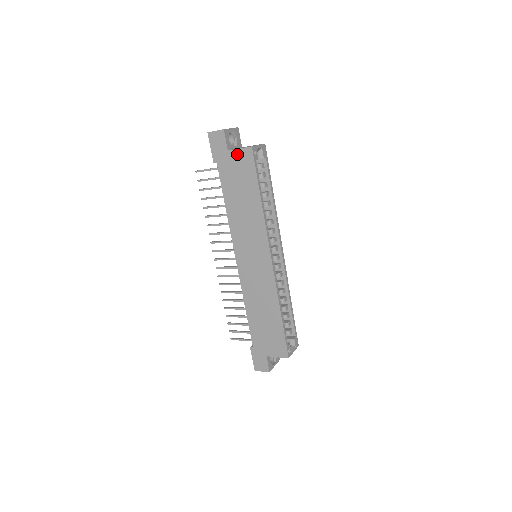
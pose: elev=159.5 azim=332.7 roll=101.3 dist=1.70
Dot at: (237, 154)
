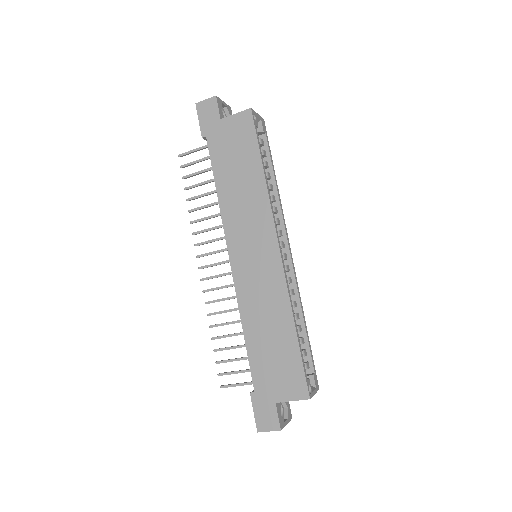
Dot at: (232, 121)
